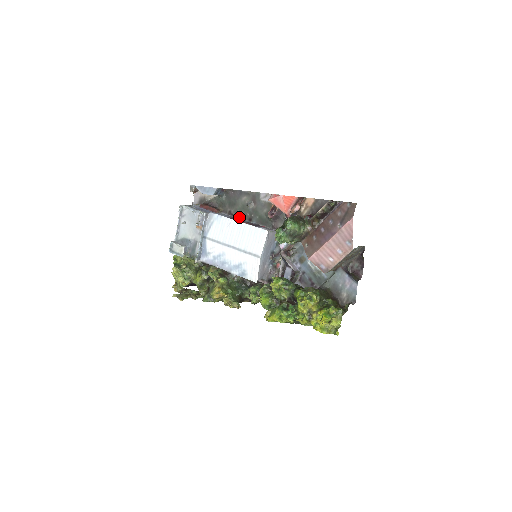
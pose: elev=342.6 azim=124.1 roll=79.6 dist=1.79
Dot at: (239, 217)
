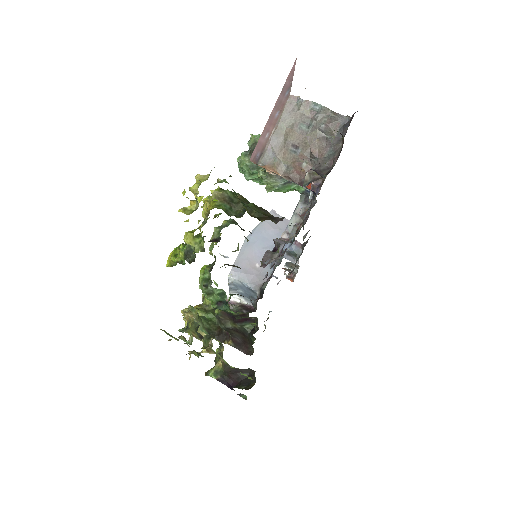
Dot at: occluded
